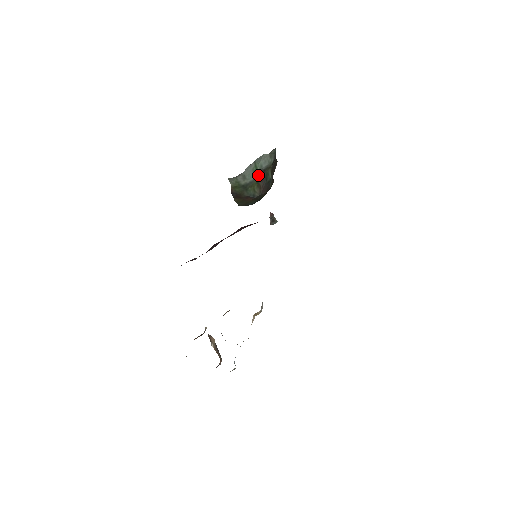
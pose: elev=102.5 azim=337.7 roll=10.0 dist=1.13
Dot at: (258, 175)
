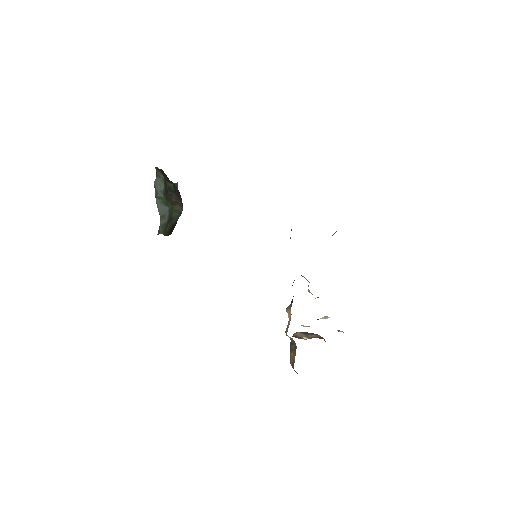
Dot at: (166, 199)
